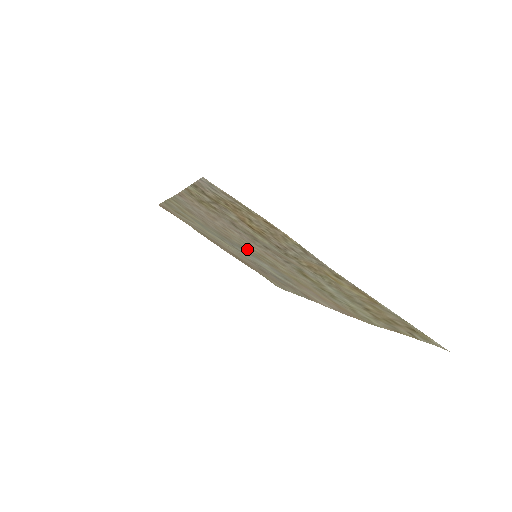
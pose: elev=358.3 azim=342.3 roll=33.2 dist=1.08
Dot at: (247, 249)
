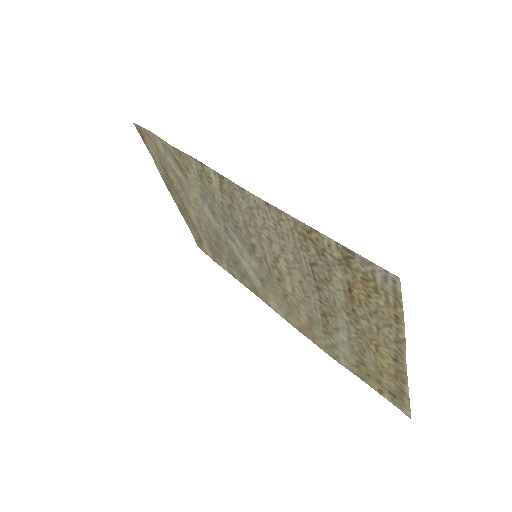
Dot at: (259, 252)
